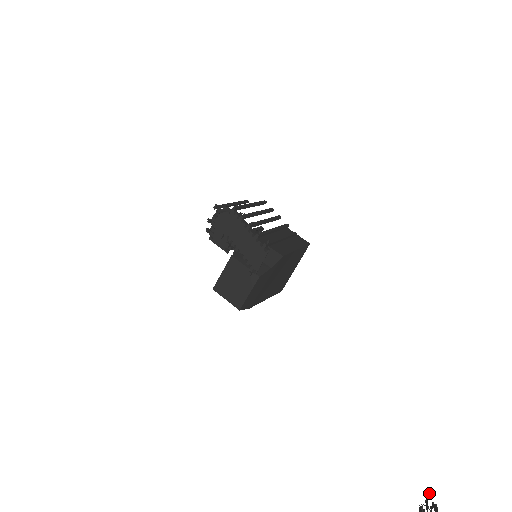
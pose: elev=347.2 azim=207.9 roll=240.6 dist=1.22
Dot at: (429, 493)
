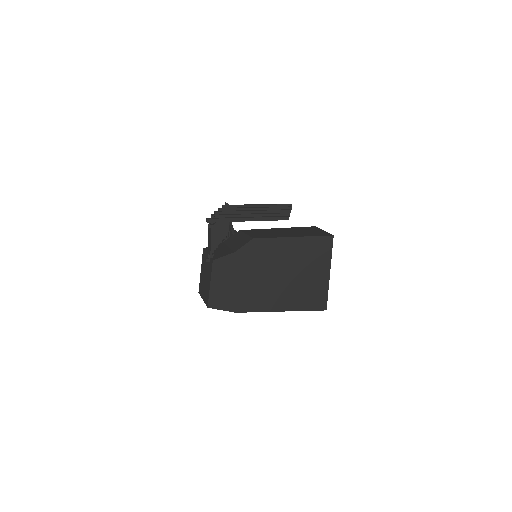
Dot at: out of frame
